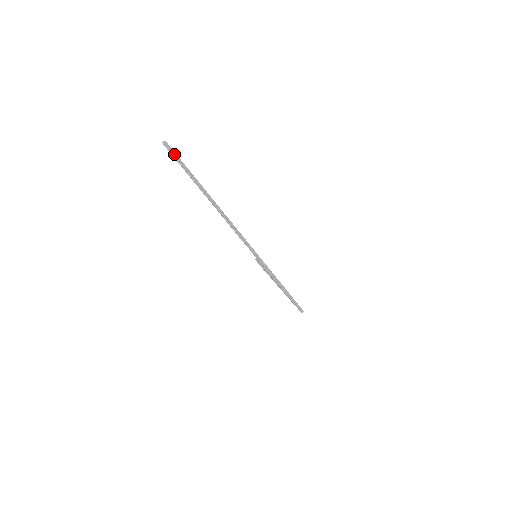
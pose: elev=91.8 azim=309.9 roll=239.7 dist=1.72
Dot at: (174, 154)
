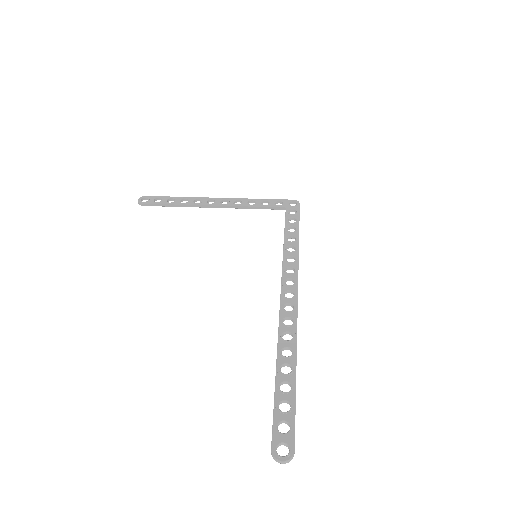
Dot at: (294, 440)
